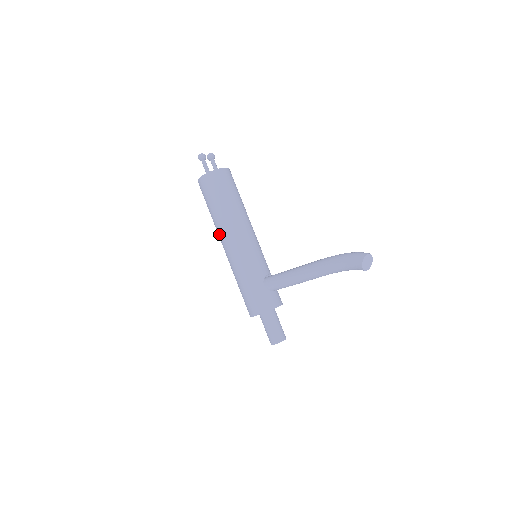
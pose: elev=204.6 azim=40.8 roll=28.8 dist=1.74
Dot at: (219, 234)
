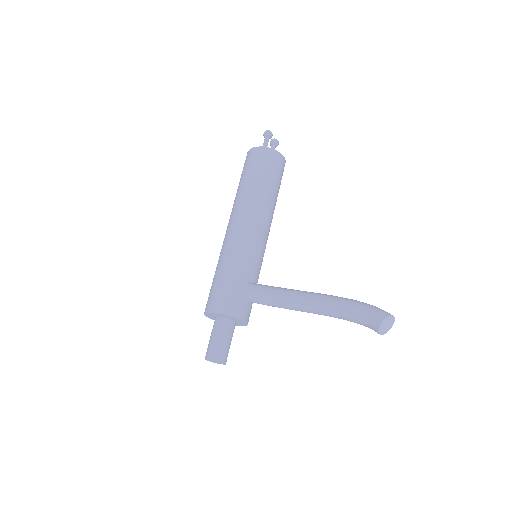
Dot at: (234, 209)
